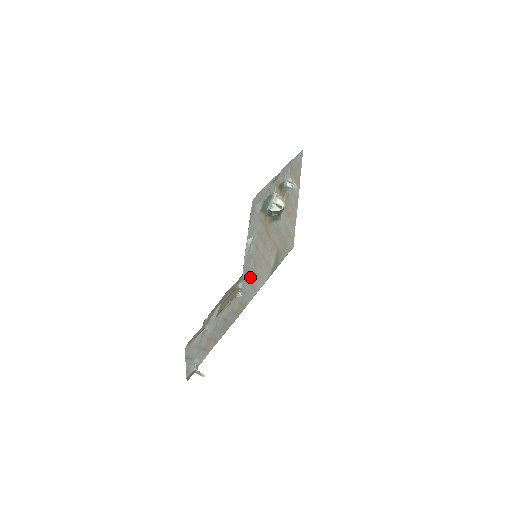
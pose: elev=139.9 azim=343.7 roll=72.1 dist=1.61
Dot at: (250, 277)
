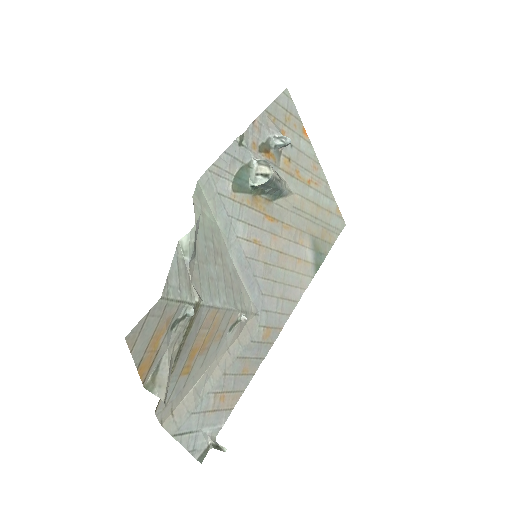
Dot at: (268, 287)
